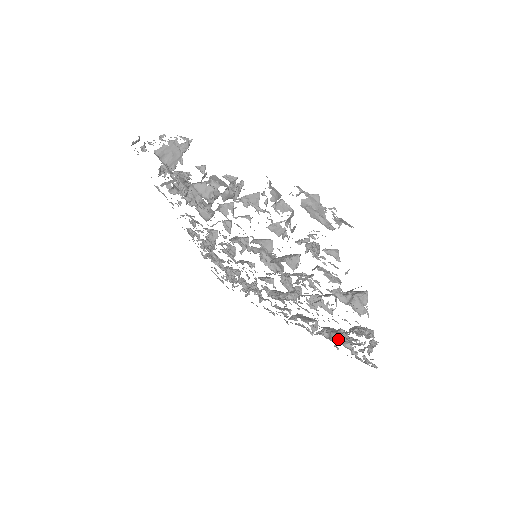
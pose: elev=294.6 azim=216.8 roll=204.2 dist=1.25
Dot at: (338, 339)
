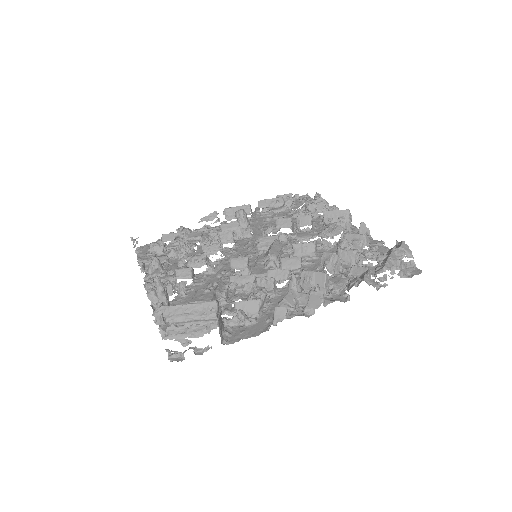
Dot at: occluded
